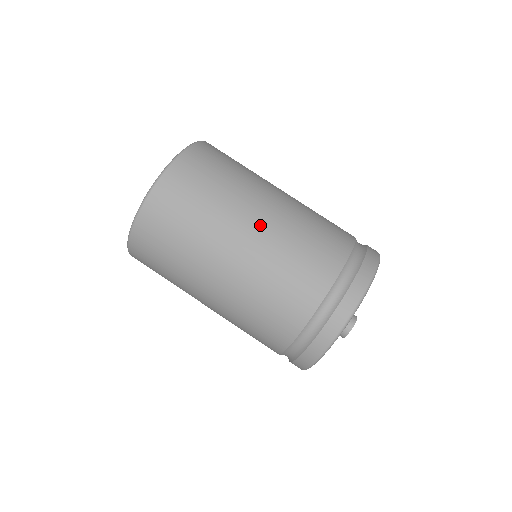
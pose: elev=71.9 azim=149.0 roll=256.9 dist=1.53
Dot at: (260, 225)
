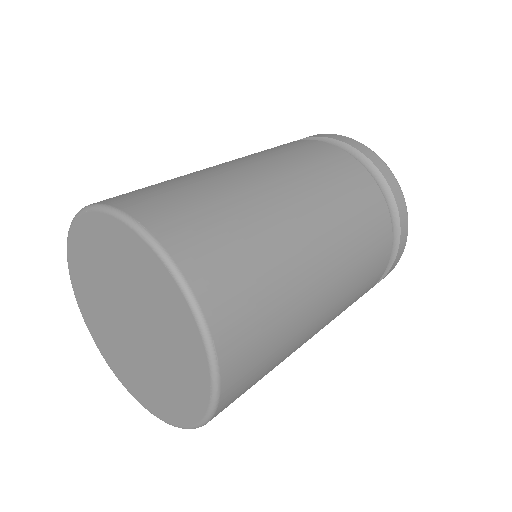
Dot at: (331, 279)
